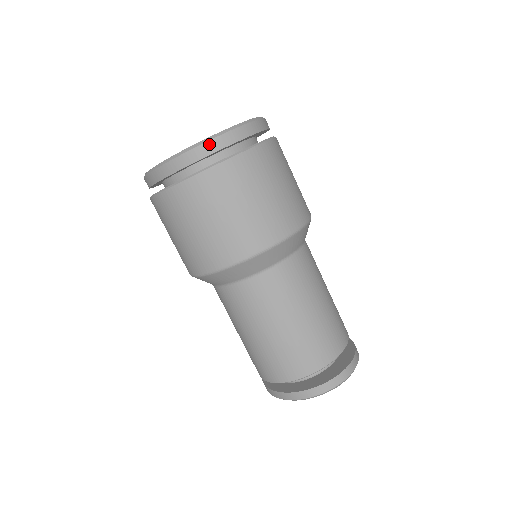
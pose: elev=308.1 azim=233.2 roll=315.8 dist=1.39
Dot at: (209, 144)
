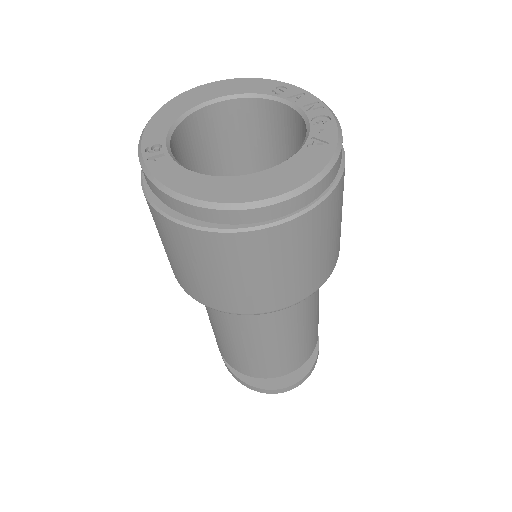
Dot at: (236, 213)
